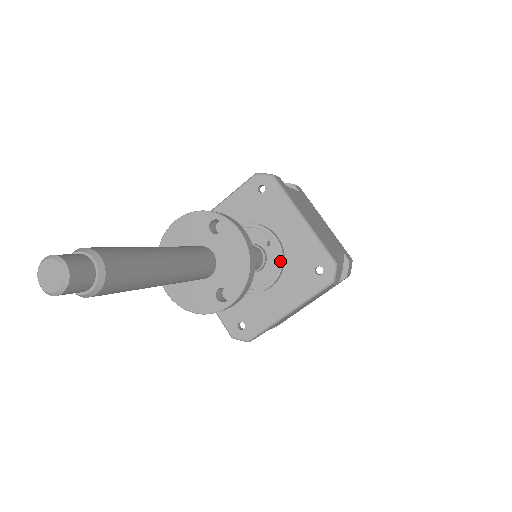
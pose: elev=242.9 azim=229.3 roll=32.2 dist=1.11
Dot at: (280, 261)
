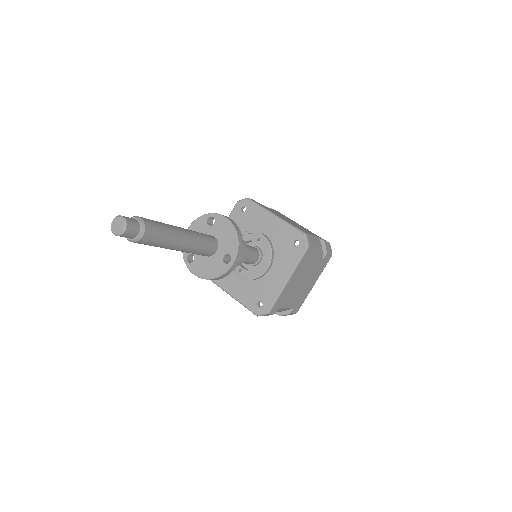
Dot at: (269, 247)
